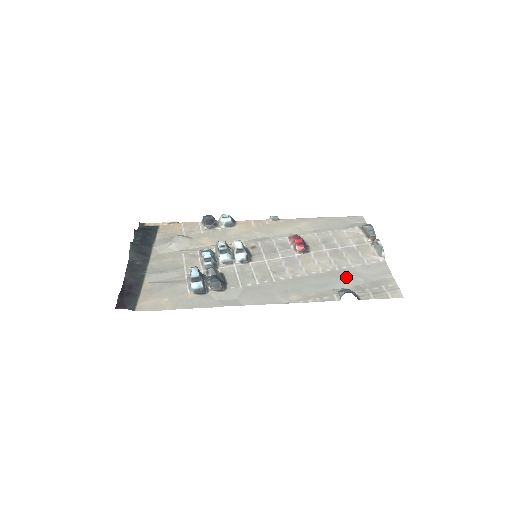
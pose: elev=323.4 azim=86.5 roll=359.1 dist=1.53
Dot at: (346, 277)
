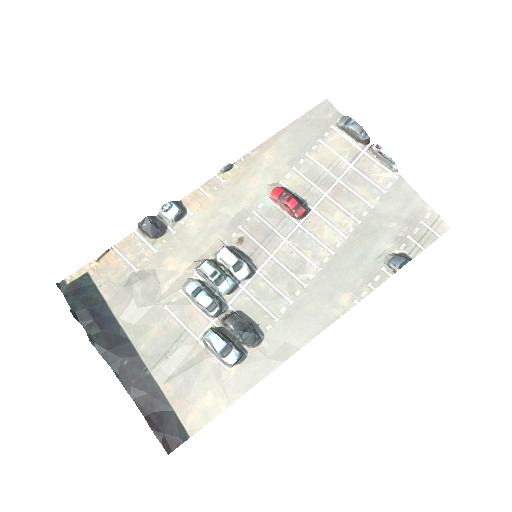
Dot at: (376, 230)
